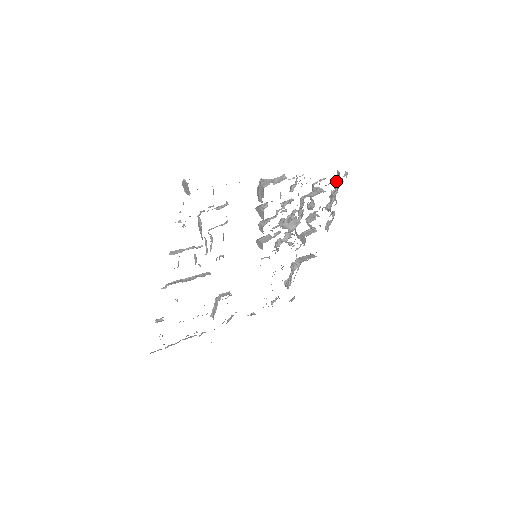
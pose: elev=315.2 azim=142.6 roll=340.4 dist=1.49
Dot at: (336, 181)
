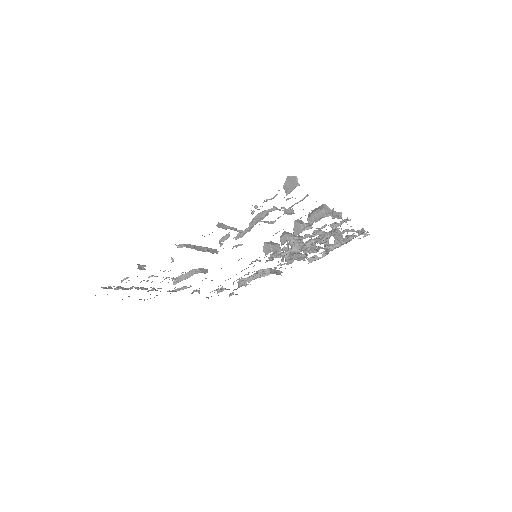
Dot at: (353, 234)
